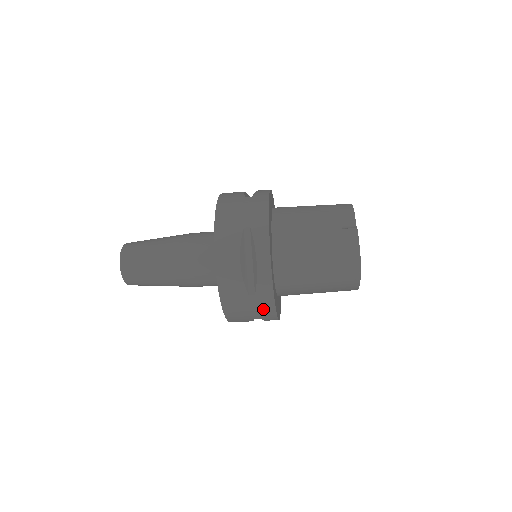
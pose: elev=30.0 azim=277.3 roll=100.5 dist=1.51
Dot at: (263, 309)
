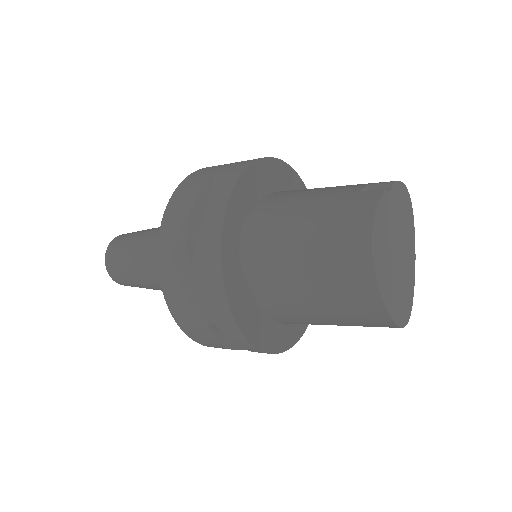
Dot at: (211, 297)
